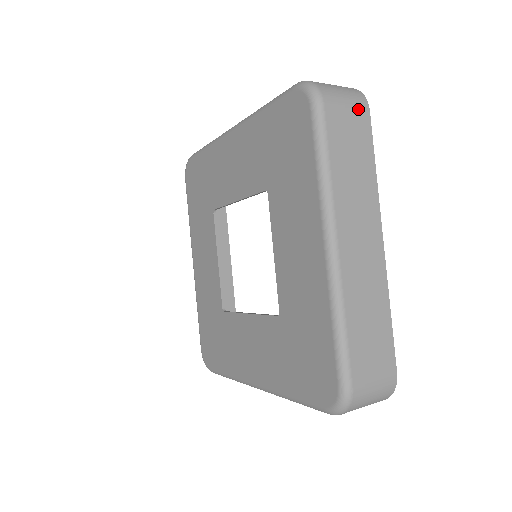
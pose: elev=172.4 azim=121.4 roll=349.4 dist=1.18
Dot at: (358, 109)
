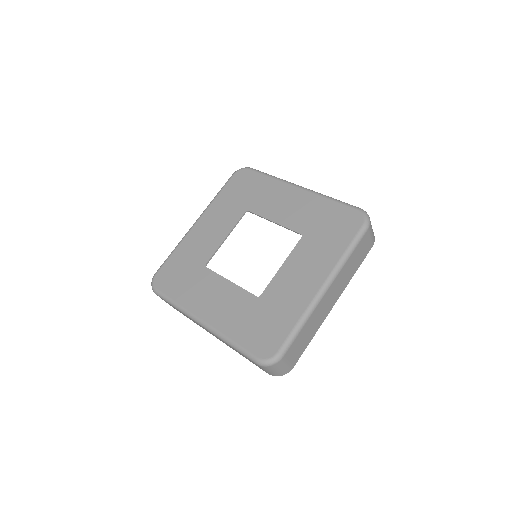
Dot at: (371, 242)
